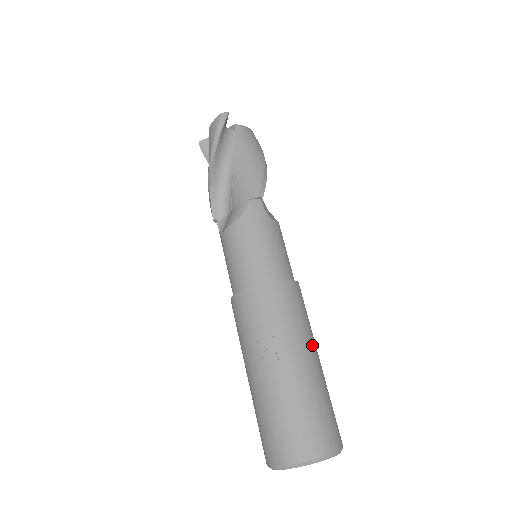
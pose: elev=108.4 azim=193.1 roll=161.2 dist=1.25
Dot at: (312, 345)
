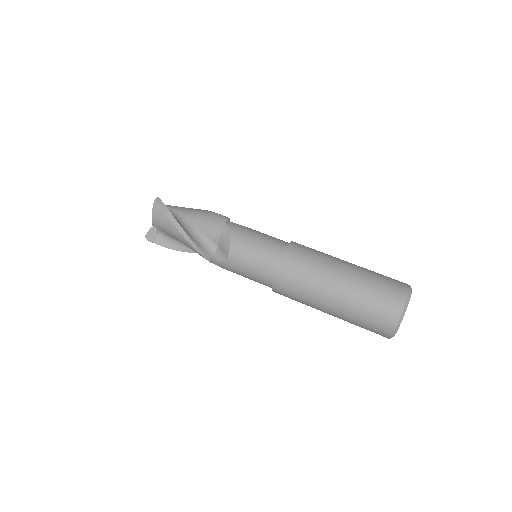
Dot at: occluded
